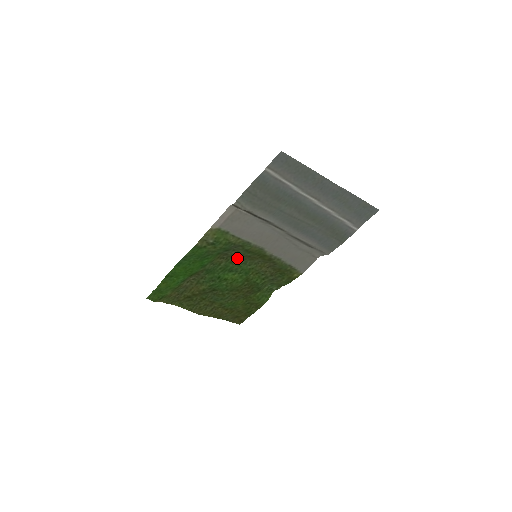
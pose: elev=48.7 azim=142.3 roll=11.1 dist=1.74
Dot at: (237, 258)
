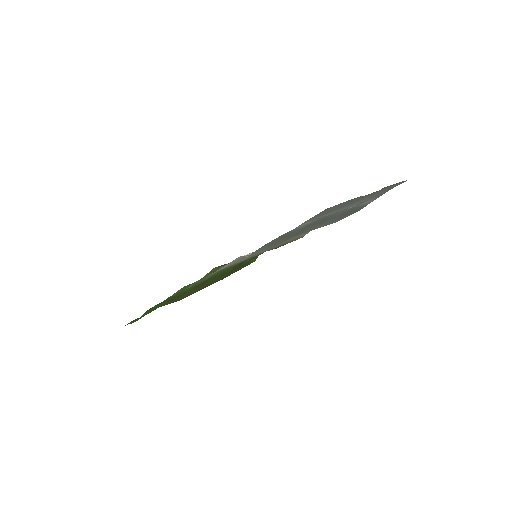
Dot at: occluded
